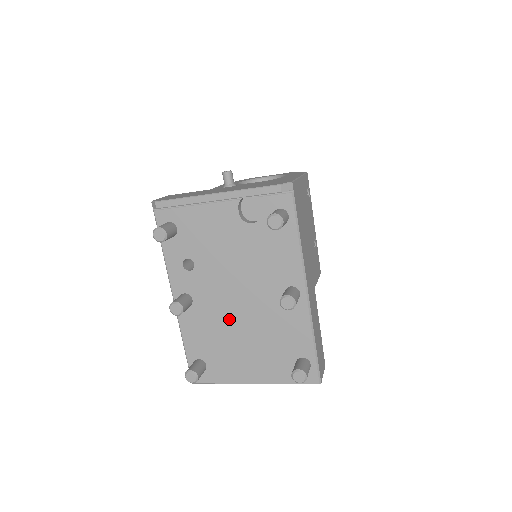
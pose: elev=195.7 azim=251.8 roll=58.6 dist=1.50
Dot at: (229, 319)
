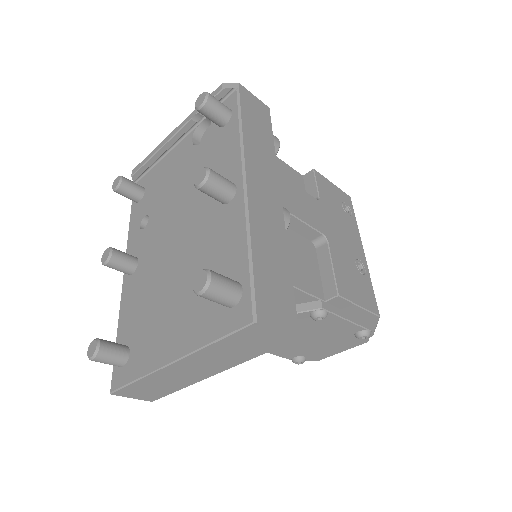
Dot at: (164, 268)
